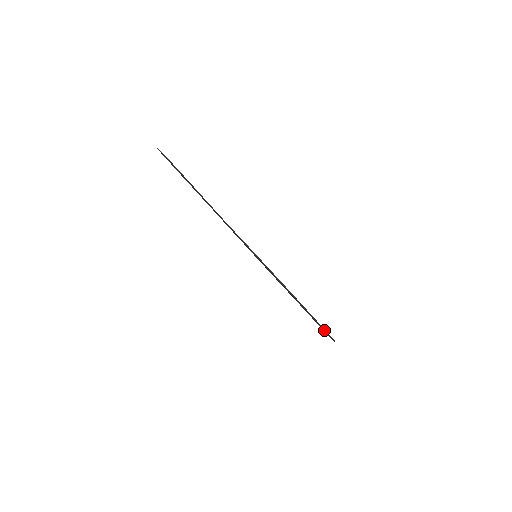
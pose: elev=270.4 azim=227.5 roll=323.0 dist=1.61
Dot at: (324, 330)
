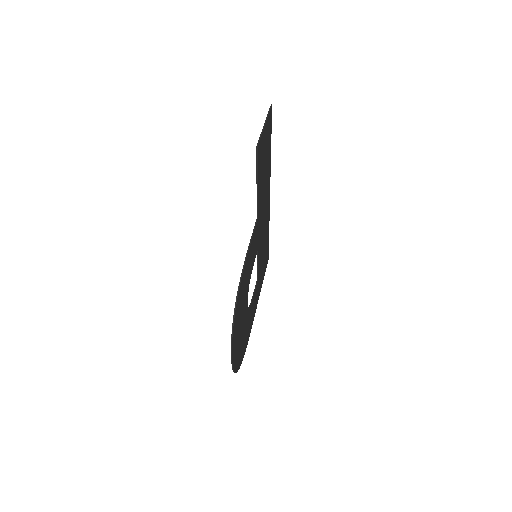
Dot at: (232, 365)
